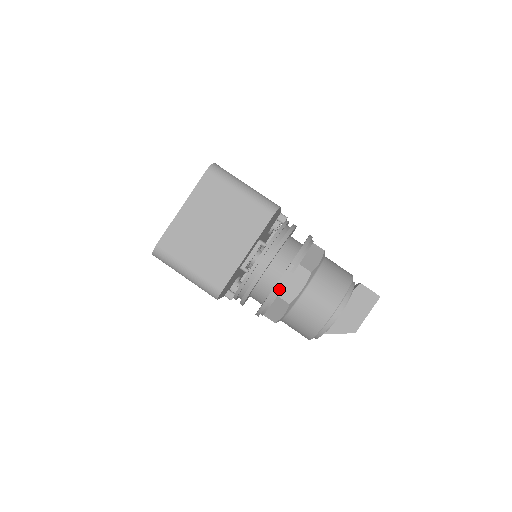
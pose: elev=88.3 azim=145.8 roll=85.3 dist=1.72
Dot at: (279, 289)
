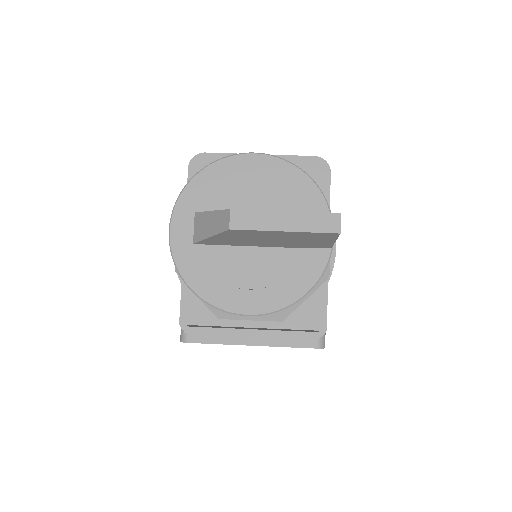
Dot at: occluded
